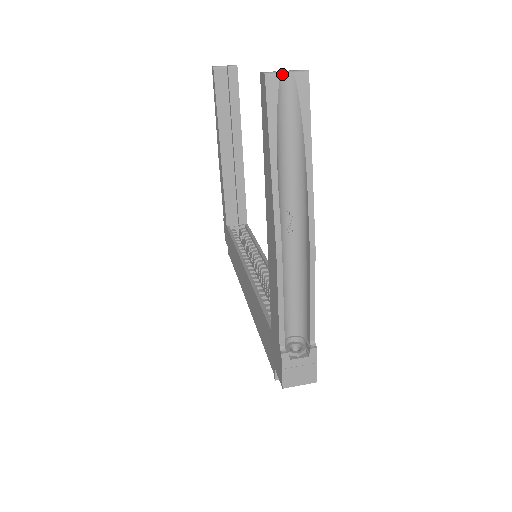
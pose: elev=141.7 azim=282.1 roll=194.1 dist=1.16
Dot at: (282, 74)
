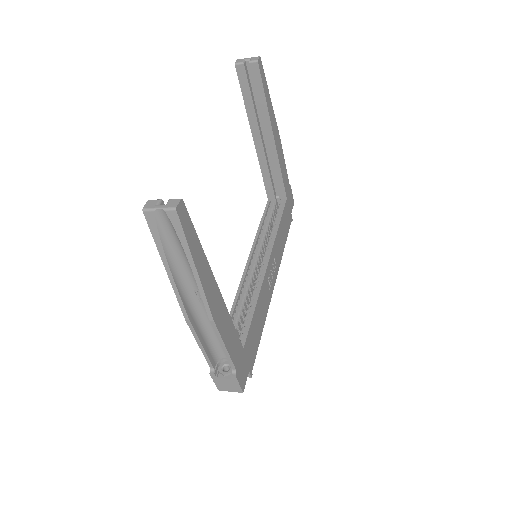
Dot at: (156, 210)
